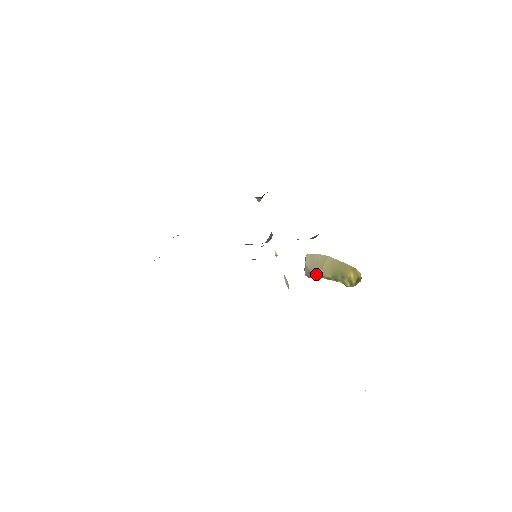
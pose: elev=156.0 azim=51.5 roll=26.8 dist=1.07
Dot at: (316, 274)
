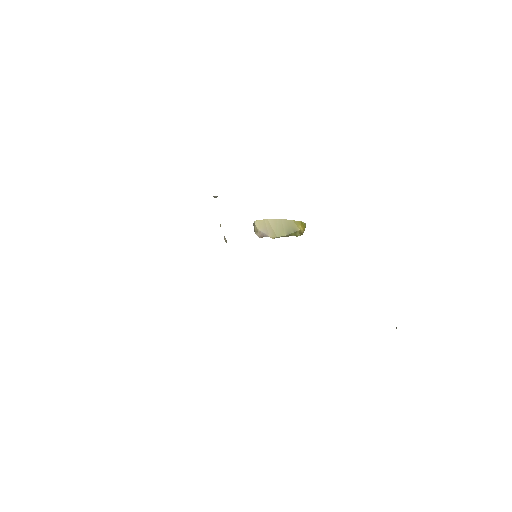
Dot at: (273, 237)
